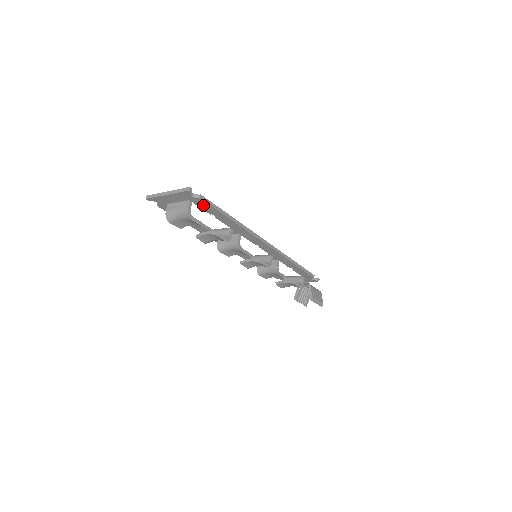
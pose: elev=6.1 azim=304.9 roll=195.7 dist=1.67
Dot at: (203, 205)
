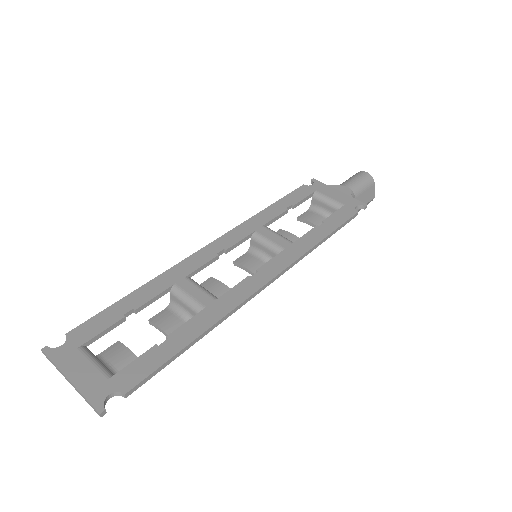
Dot at: (137, 374)
